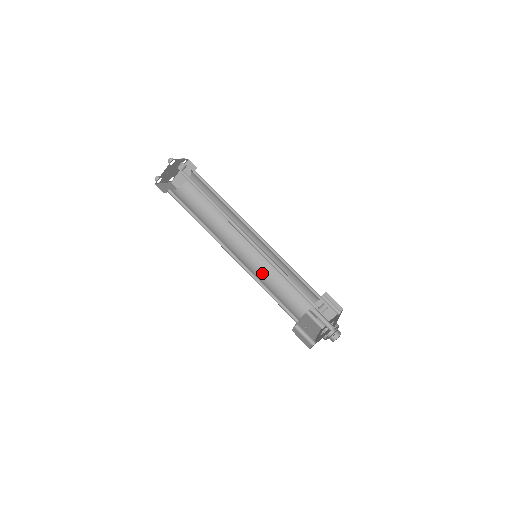
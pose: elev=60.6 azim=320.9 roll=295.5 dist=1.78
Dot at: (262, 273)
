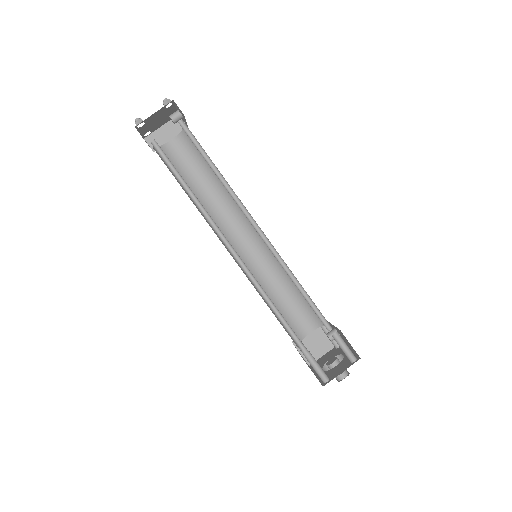
Dot at: occluded
